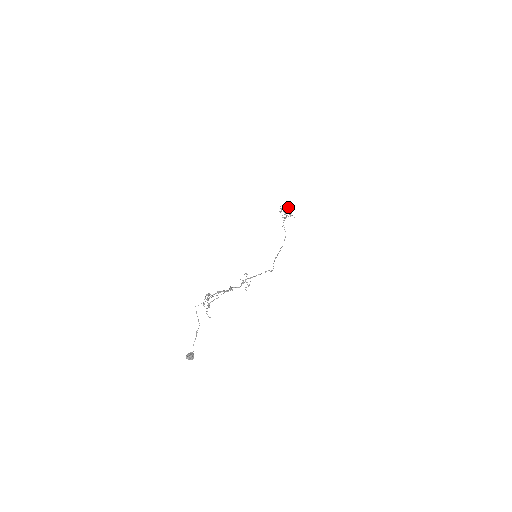
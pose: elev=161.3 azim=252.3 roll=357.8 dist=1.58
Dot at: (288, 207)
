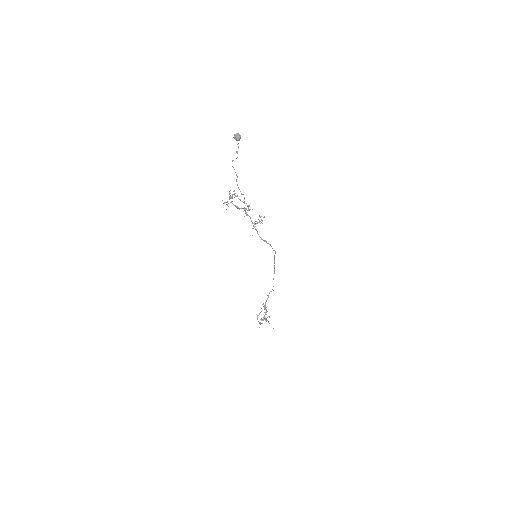
Dot at: (266, 314)
